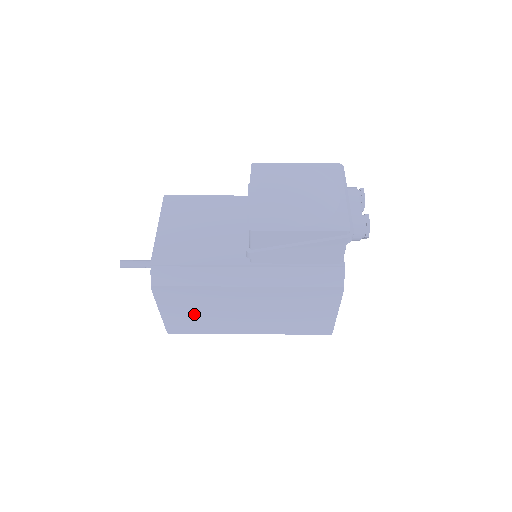
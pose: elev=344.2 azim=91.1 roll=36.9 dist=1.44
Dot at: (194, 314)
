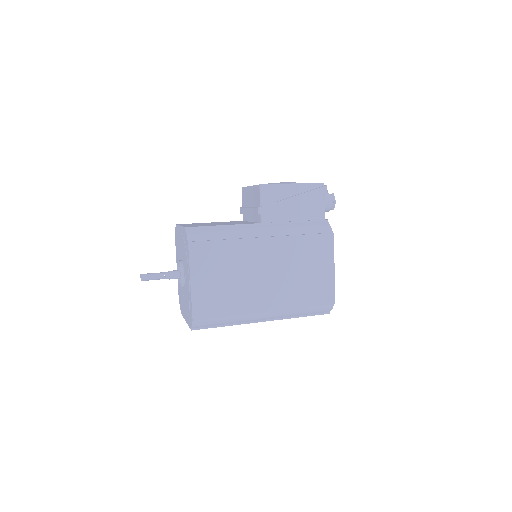
Dot at: (220, 281)
